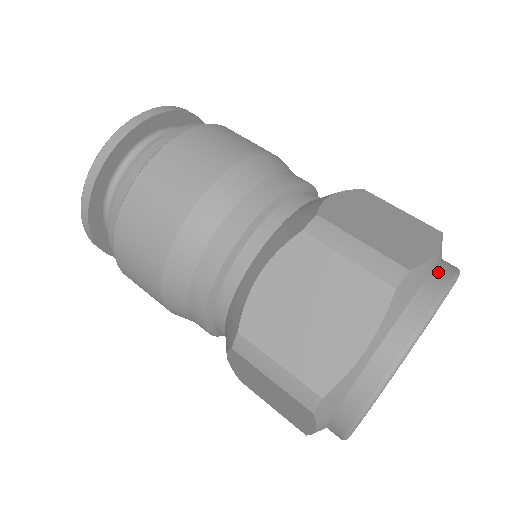
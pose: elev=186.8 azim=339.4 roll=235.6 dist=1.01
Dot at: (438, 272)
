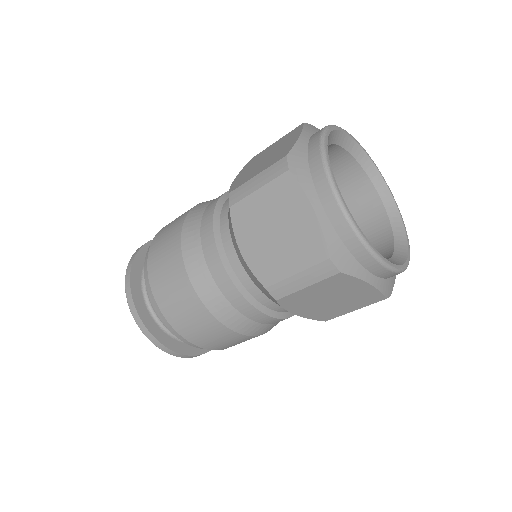
Dot at: occluded
